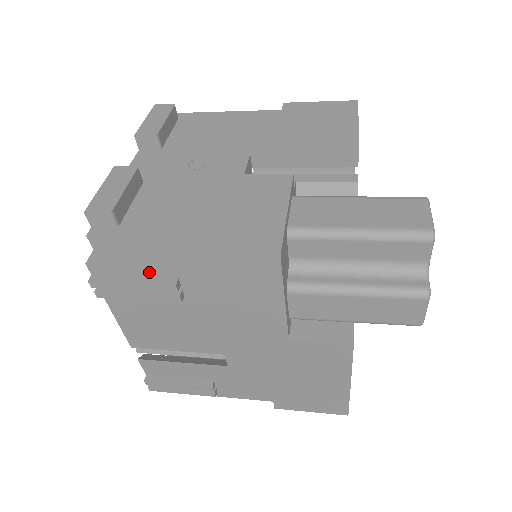
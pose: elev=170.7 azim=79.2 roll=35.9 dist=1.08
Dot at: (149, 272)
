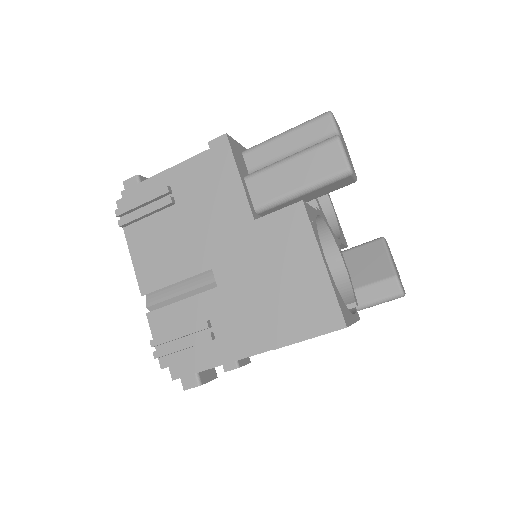
Dot at: (153, 190)
